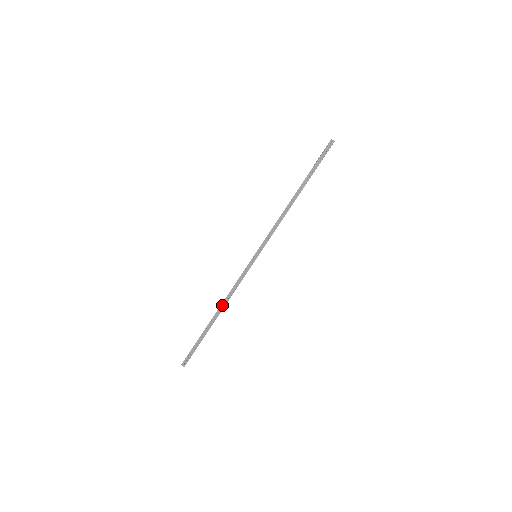
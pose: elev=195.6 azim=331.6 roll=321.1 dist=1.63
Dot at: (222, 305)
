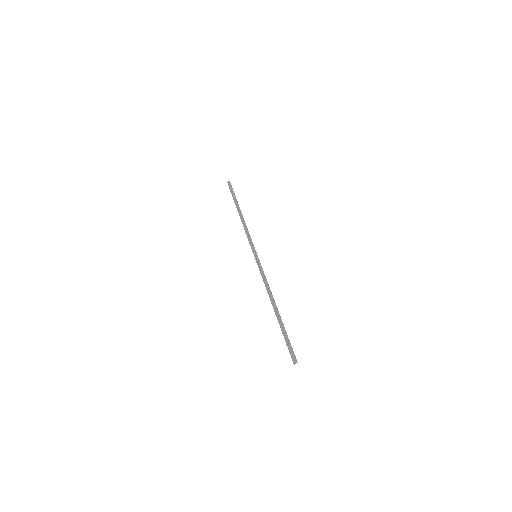
Dot at: (271, 299)
